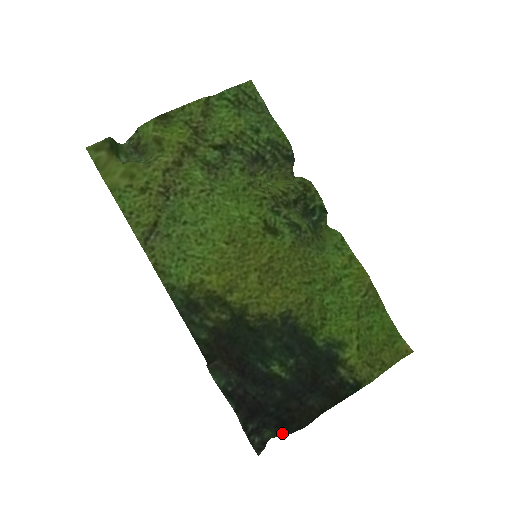
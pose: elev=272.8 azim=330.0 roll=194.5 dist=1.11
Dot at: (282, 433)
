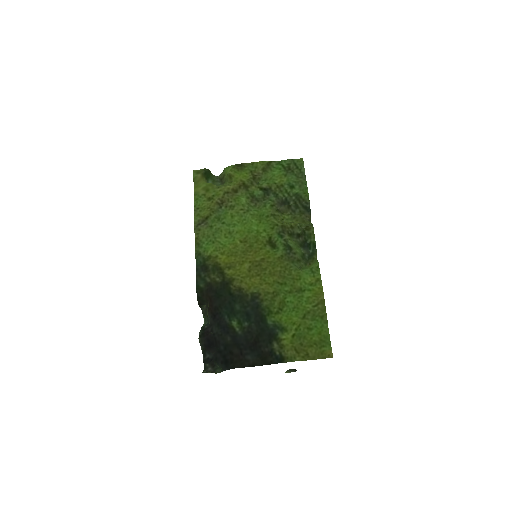
Dot at: (224, 369)
